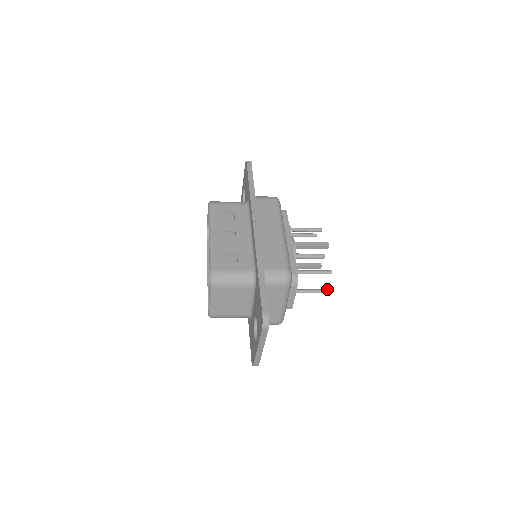
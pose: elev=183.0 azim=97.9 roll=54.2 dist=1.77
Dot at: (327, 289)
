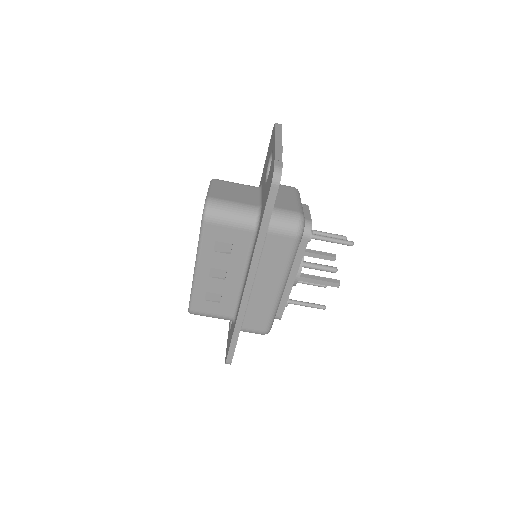
Dot at: (350, 243)
